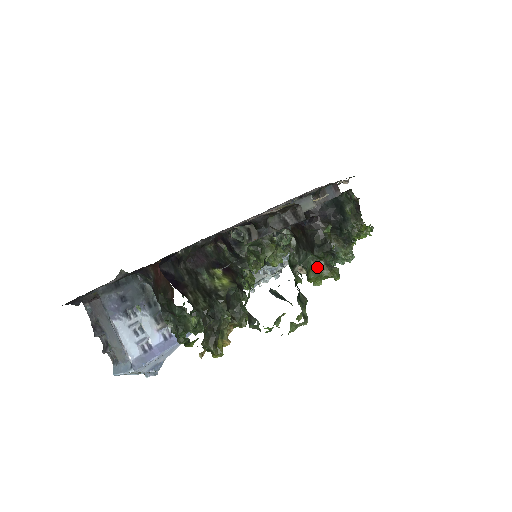
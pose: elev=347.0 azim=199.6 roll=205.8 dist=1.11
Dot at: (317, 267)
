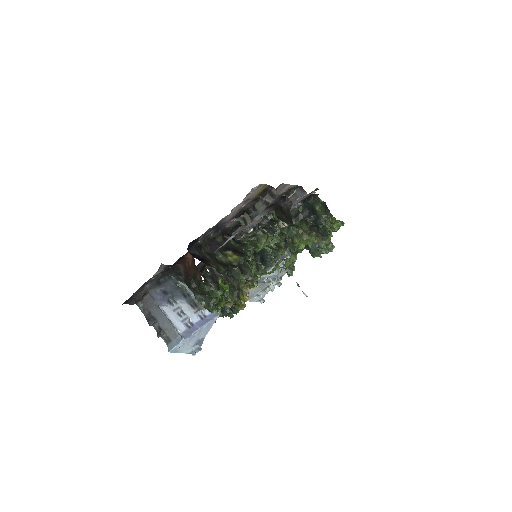
Dot at: (298, 234)
